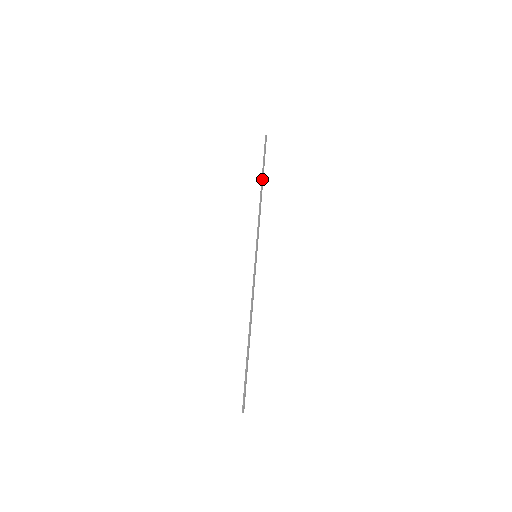
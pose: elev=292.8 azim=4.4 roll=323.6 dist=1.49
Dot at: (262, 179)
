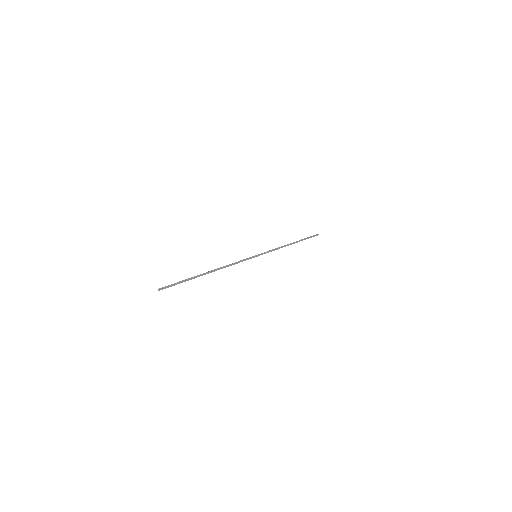
Dot at: (297, 241)
